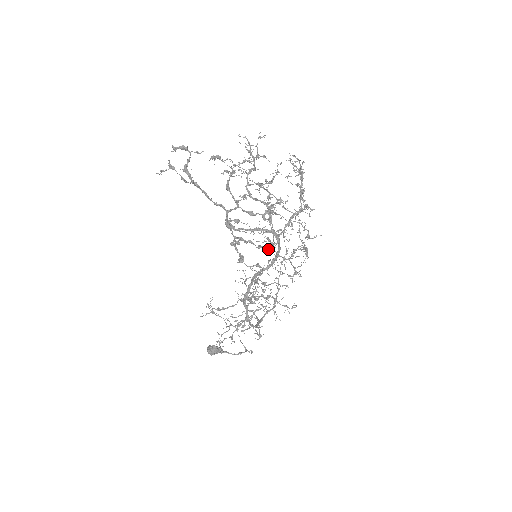
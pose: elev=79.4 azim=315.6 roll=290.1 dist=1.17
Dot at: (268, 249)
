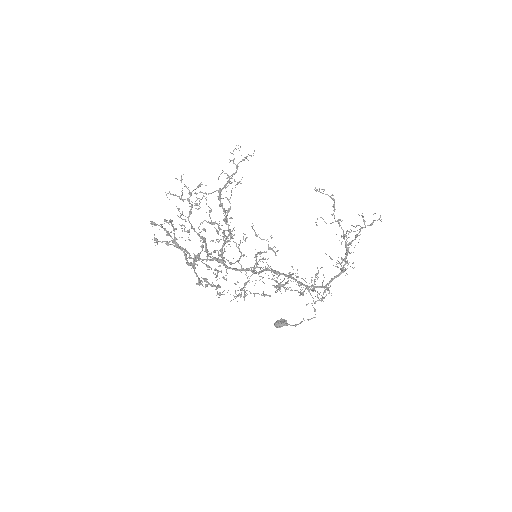
Dot at: (223, 276)
